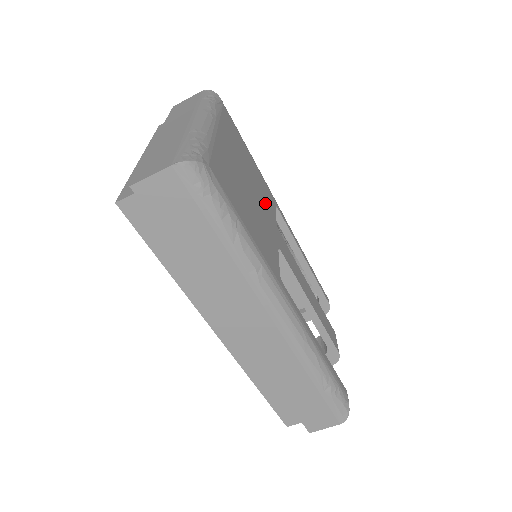
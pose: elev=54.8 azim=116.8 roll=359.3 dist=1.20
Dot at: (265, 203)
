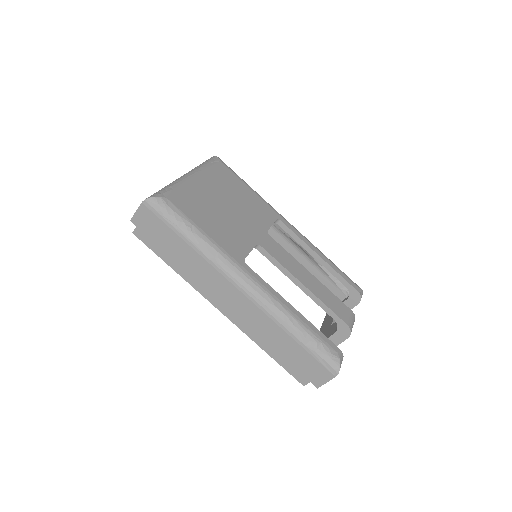
Dot at: (254, 217)
